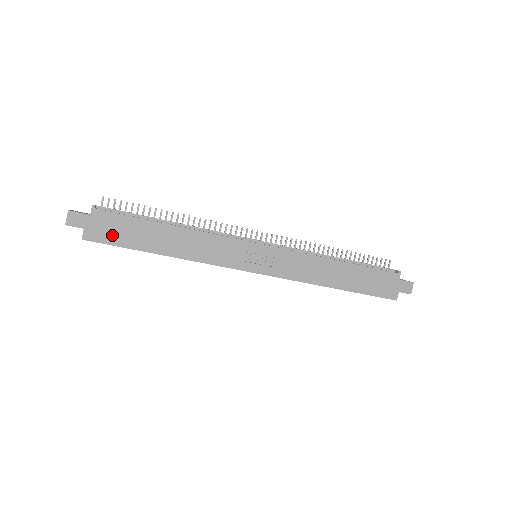
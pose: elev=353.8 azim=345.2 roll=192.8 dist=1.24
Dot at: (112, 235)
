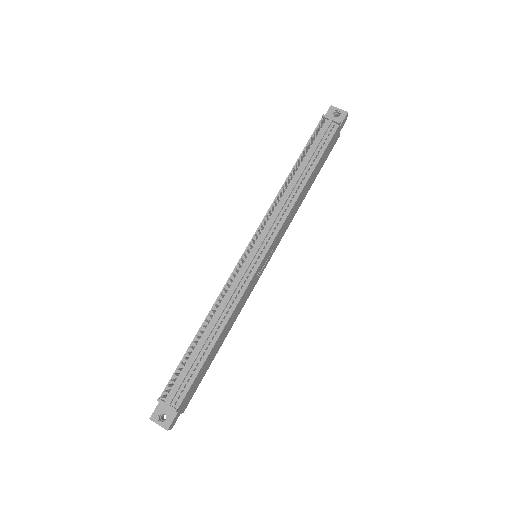
Dot at: (194, 390)
